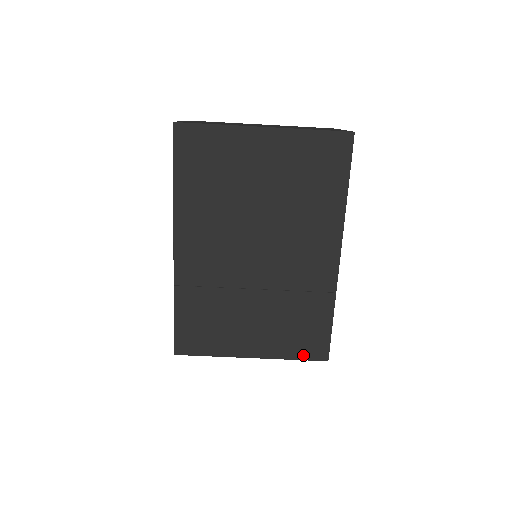
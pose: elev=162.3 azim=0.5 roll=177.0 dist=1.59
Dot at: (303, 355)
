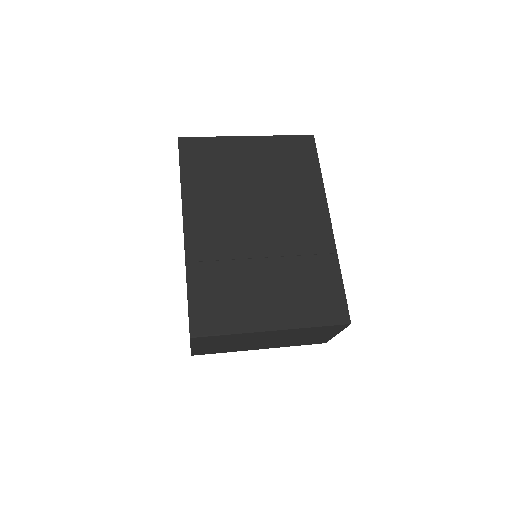
Dot at: (324, 320)
